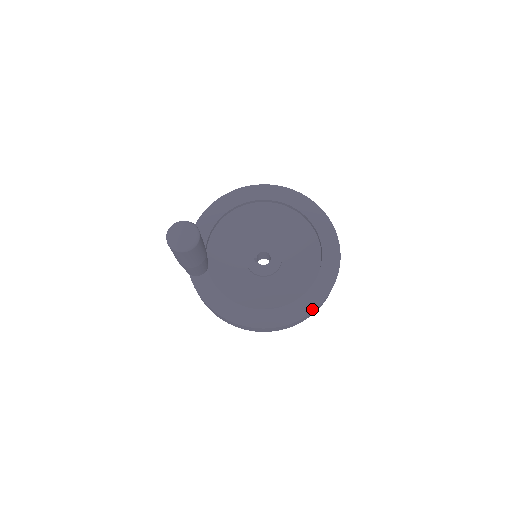
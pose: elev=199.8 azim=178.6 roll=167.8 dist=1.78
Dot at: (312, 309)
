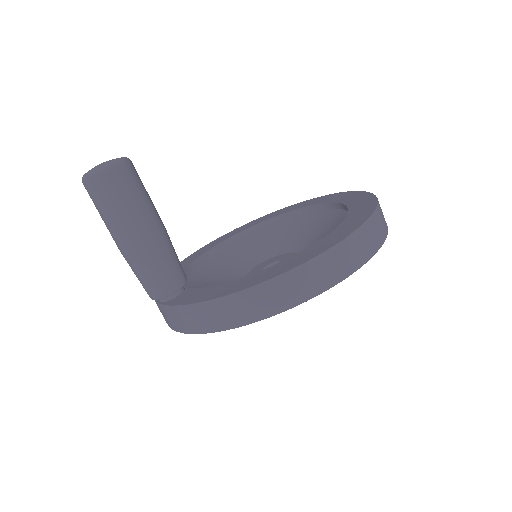
Dot at: (368, 215)
